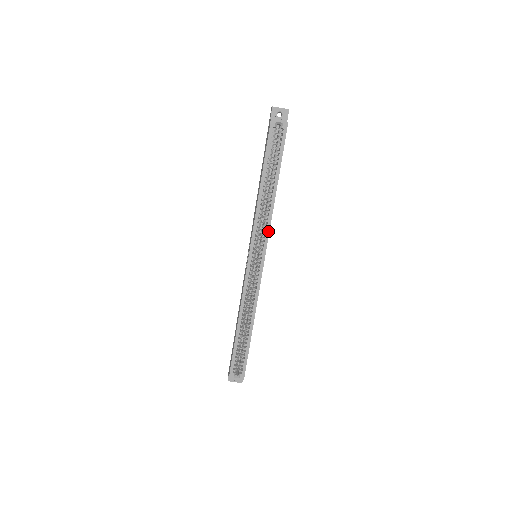
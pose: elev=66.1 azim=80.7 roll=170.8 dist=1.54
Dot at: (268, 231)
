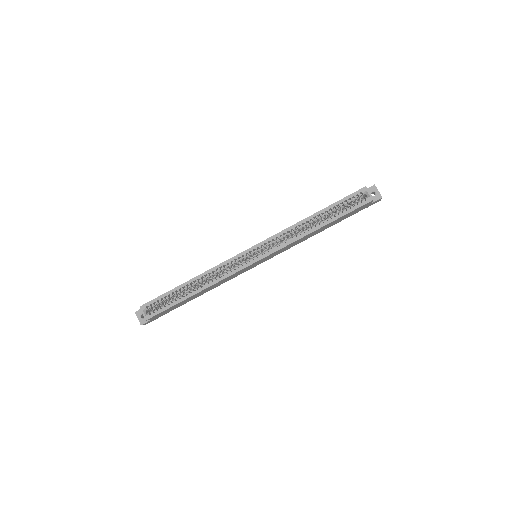
Dot at: (283, 246)
